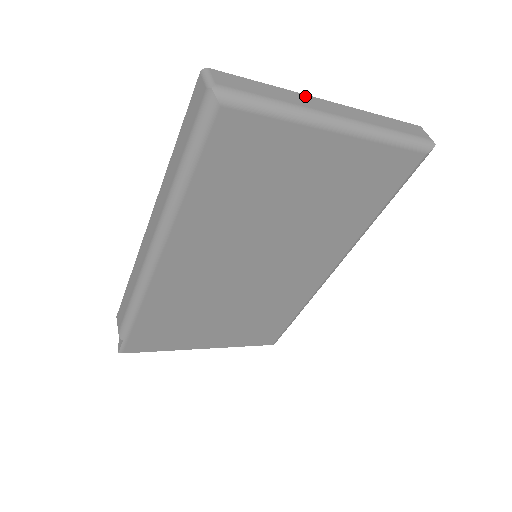
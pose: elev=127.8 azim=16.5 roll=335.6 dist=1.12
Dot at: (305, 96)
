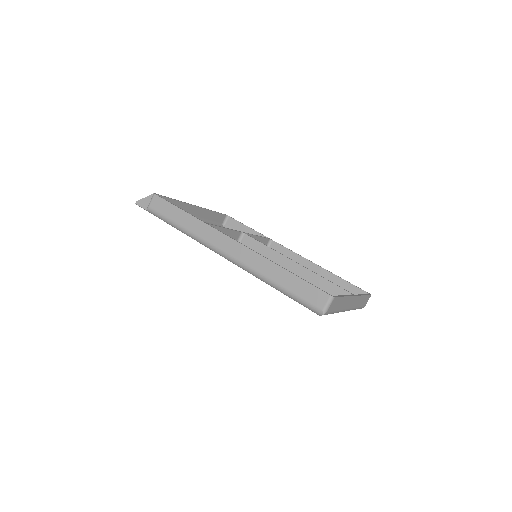
Dot at: (350, 298)
